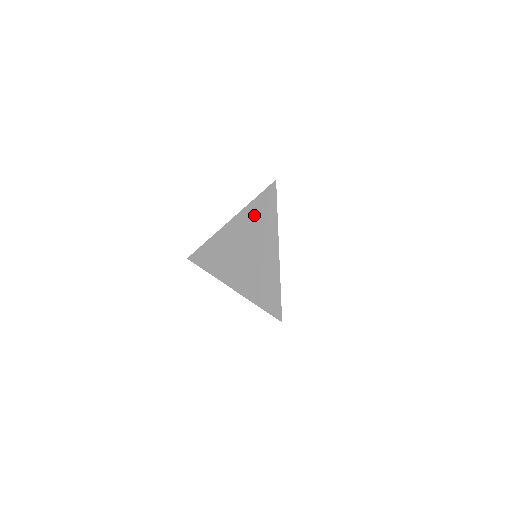
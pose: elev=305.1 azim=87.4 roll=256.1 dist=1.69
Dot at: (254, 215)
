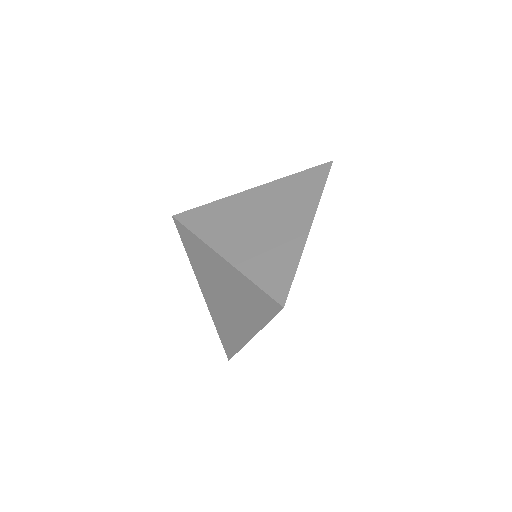
Dot at: (246, 291)
